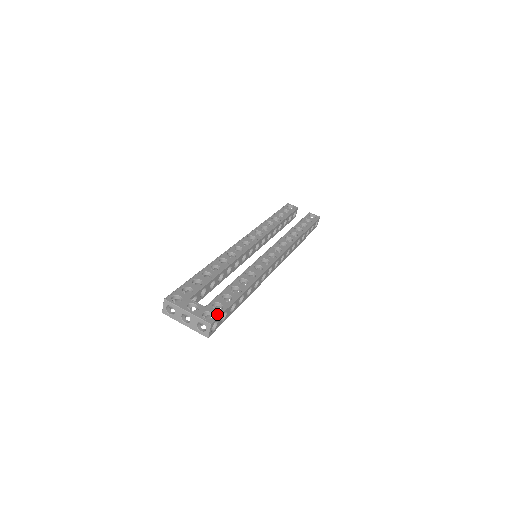
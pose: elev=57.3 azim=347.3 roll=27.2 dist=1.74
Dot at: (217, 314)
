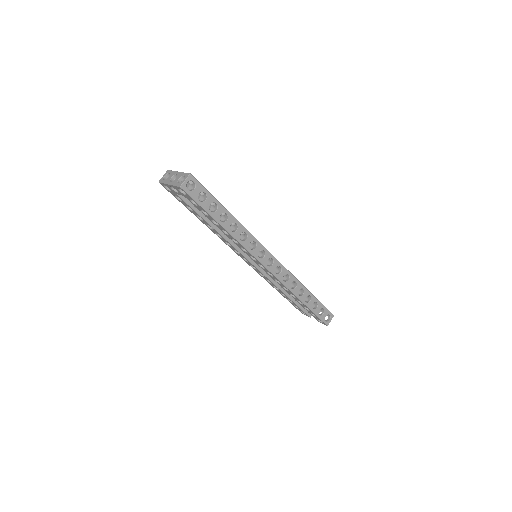
Dot at: (199, 183)
